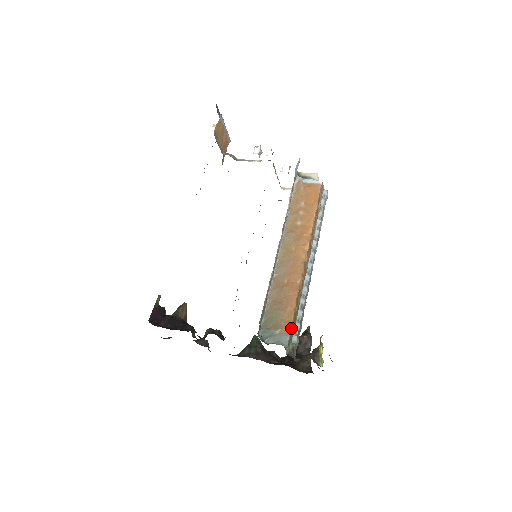
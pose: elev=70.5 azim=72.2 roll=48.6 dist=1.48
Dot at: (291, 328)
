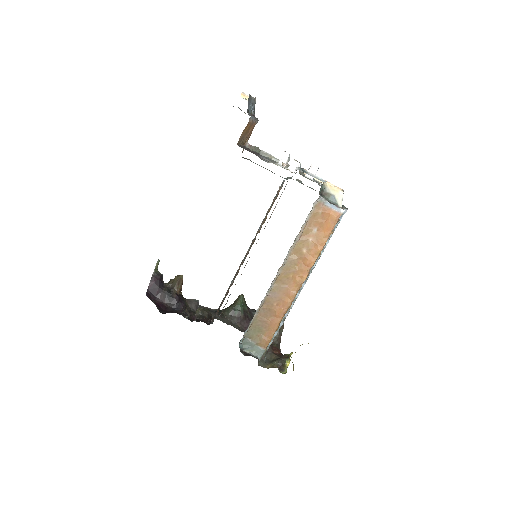
Dot at: occluded
